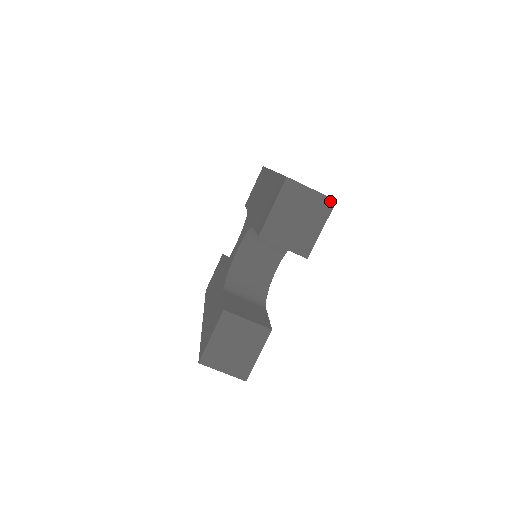
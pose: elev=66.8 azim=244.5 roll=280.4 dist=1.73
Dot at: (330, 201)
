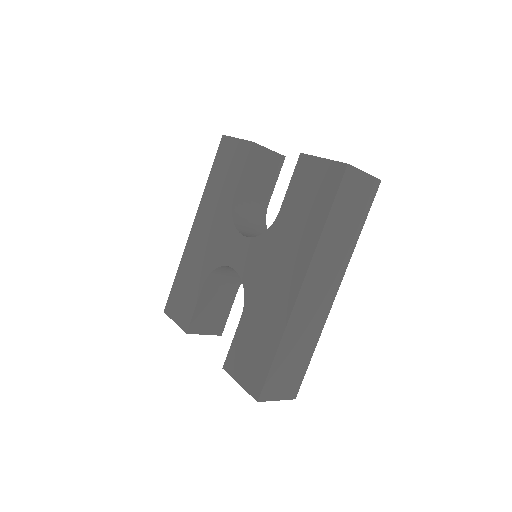
Dot at: (290, 398)
